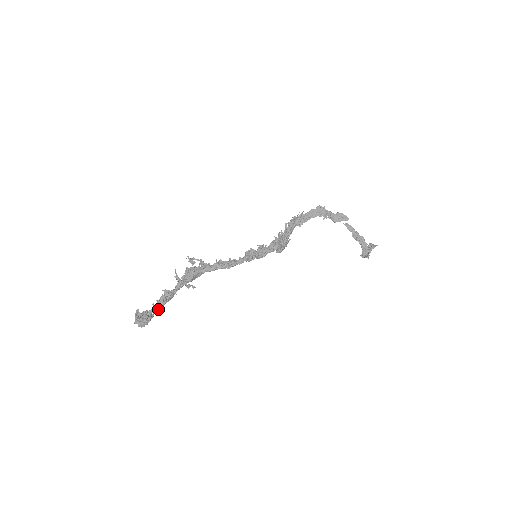
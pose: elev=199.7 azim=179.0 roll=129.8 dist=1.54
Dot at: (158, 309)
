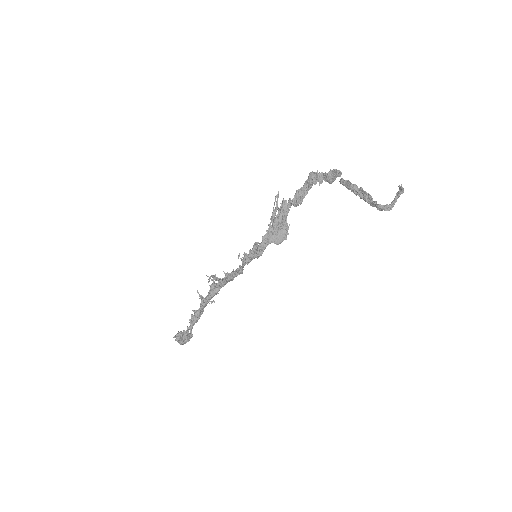
Dot at: (190, 328)
